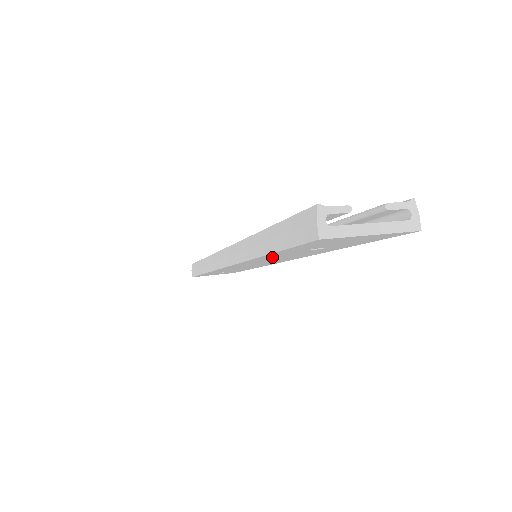
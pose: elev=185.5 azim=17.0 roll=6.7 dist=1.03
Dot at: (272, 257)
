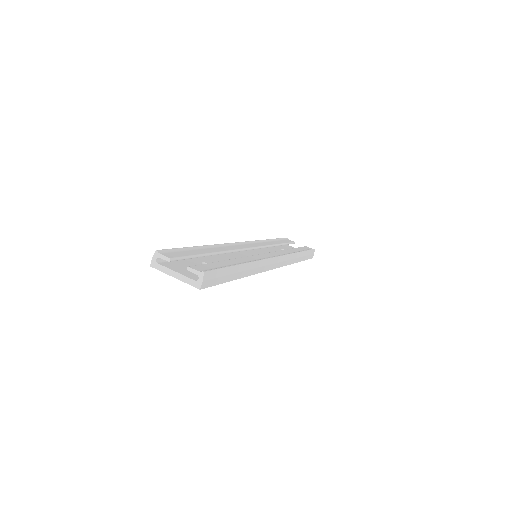
Dot at: occluded
